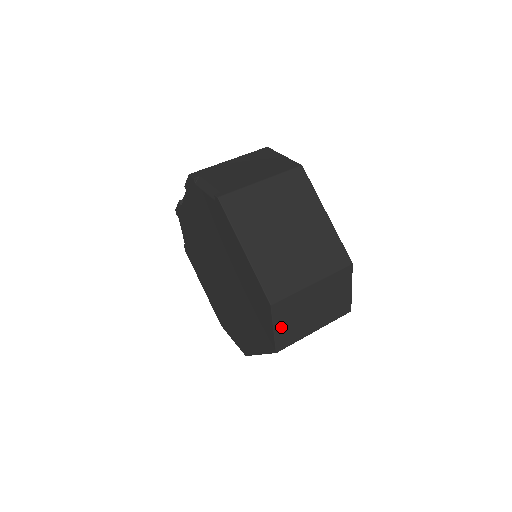
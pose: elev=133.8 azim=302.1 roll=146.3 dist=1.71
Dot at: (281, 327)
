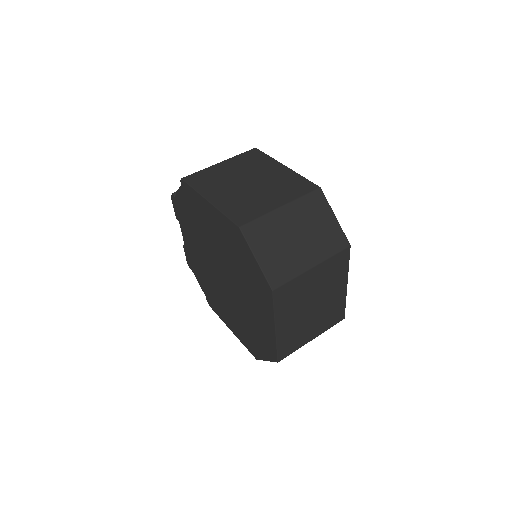
Dot at: (264, 256)
